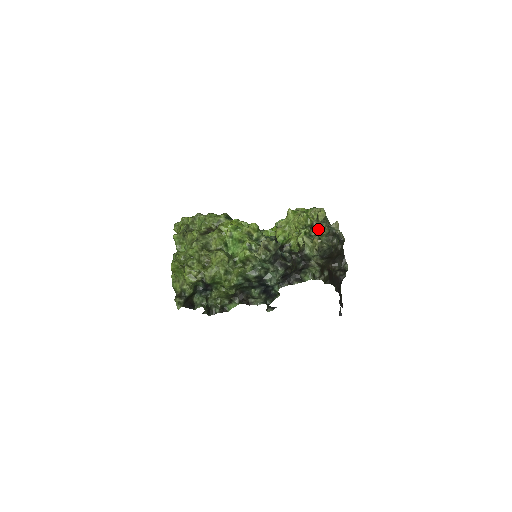
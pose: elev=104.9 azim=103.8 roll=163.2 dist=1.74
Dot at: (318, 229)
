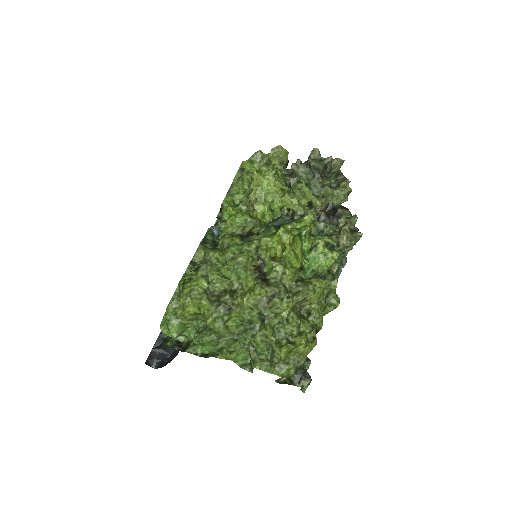
Dot at: (330, 170)
